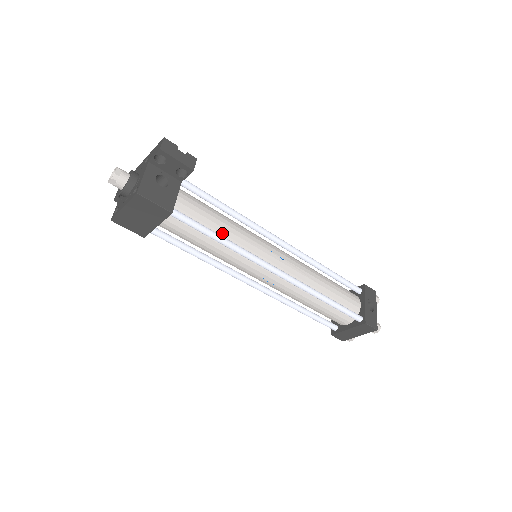
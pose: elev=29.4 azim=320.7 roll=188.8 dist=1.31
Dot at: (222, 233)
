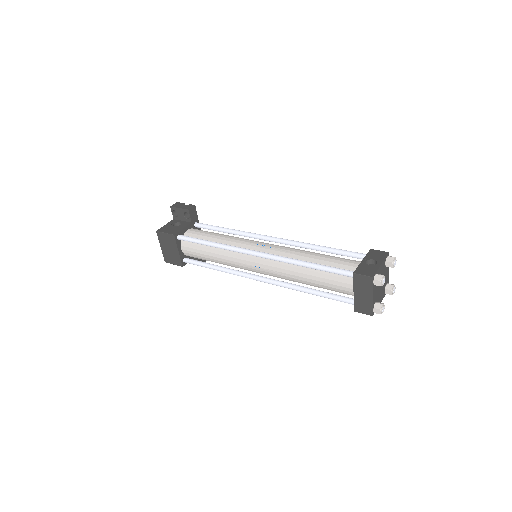
Dot at: occluded
